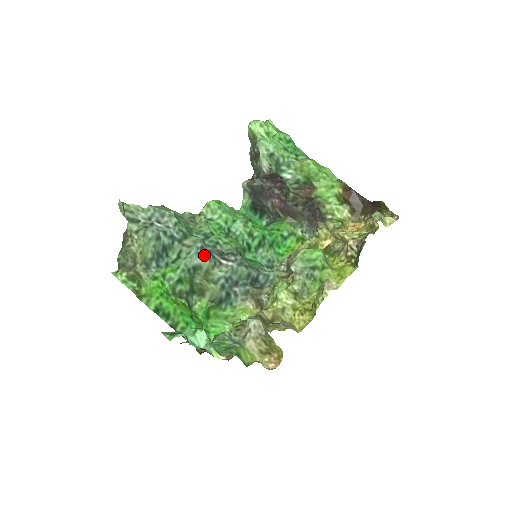
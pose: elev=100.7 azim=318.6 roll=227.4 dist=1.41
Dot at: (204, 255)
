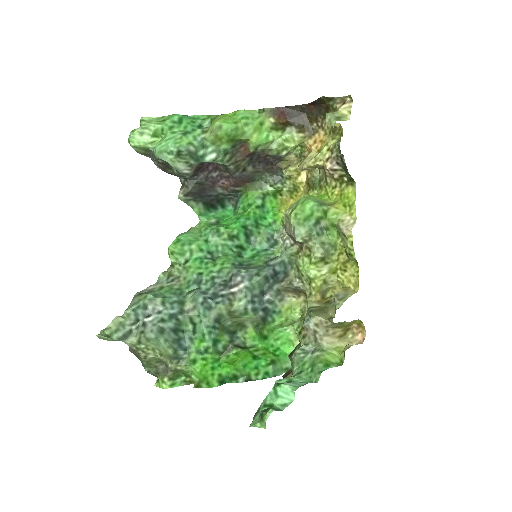
Dot at: (213, 304)
